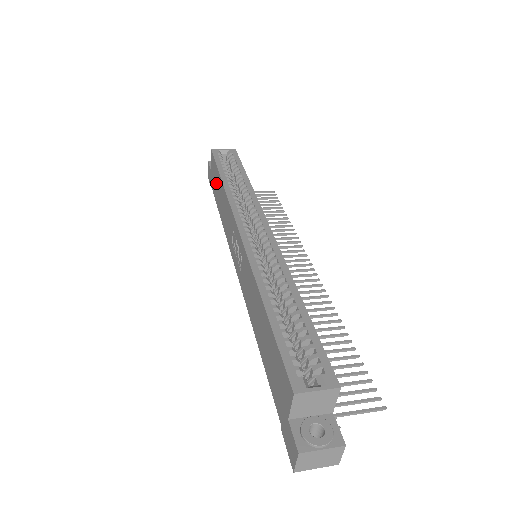
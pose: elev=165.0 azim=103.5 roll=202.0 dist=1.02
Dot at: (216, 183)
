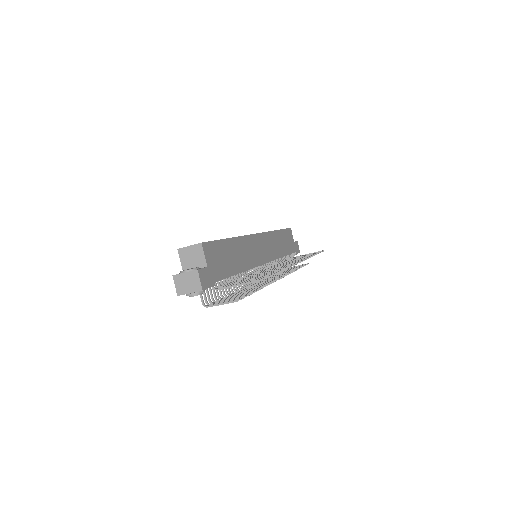
Dot at: occluded
